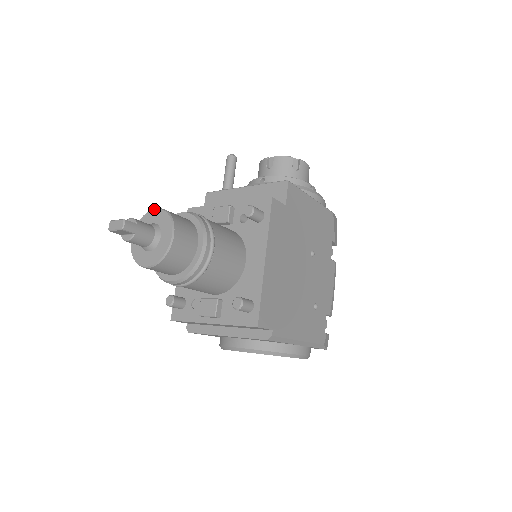
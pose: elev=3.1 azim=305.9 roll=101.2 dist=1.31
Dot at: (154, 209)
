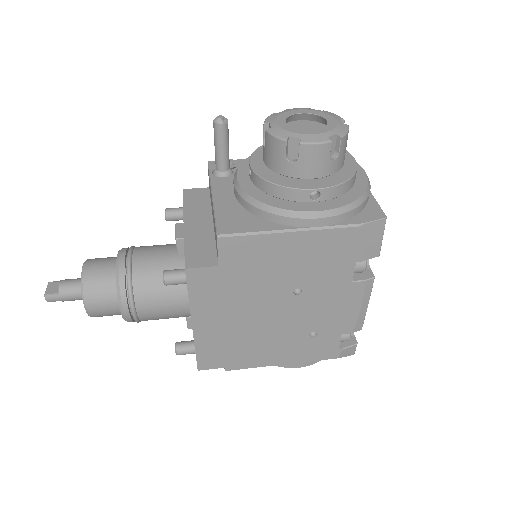
Dot at: (82, 266)
